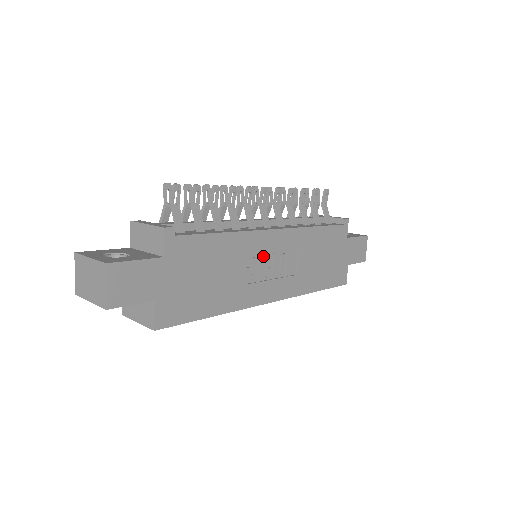
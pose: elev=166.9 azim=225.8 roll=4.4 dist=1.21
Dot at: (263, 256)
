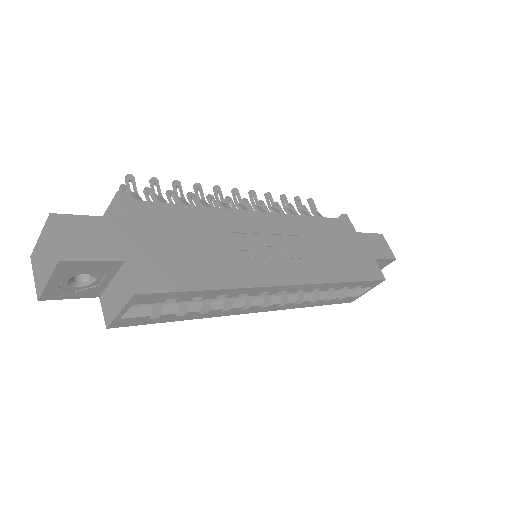
Dot at: (256, 236)
